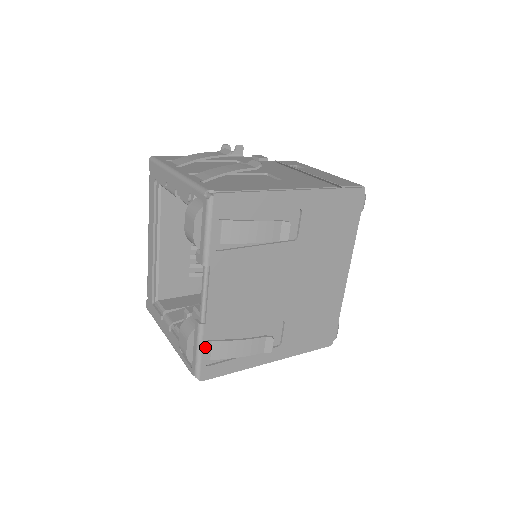
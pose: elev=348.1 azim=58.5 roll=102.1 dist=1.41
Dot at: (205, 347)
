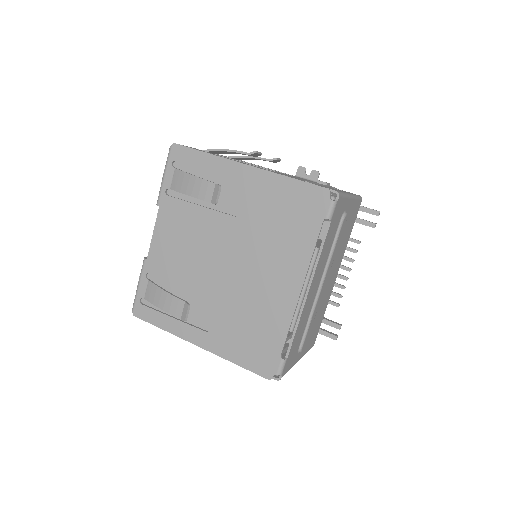
Dot at: (143, 282)
